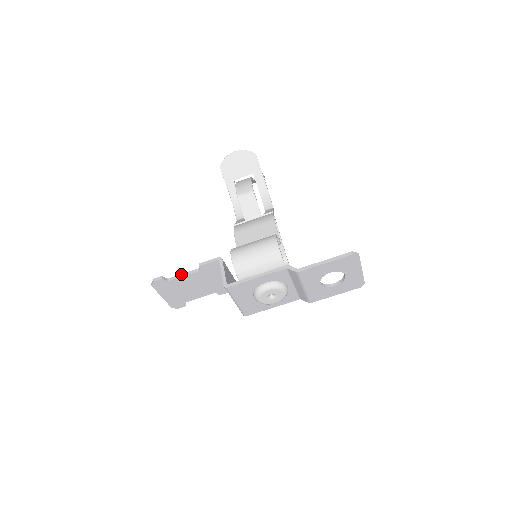
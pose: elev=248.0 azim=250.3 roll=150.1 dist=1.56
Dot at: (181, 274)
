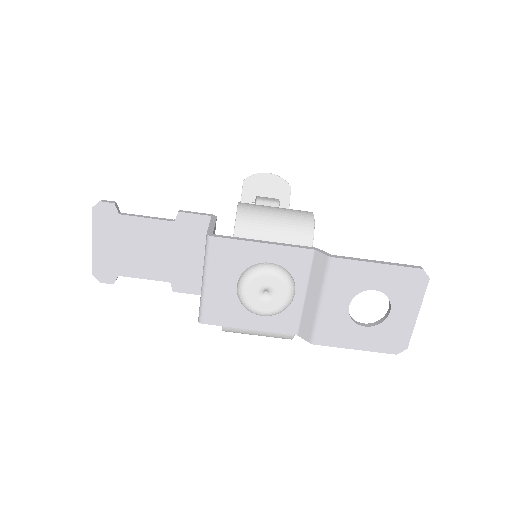
Dot at: occluded
